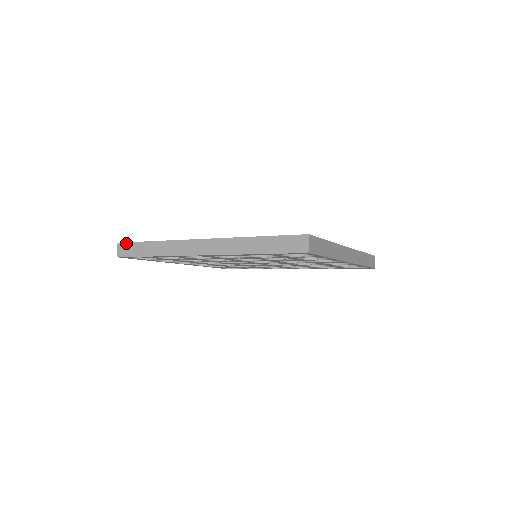
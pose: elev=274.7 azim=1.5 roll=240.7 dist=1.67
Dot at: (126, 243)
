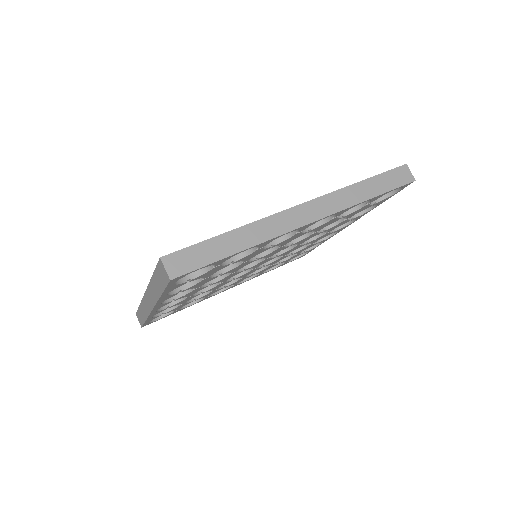
Dot at: (136, 313)
